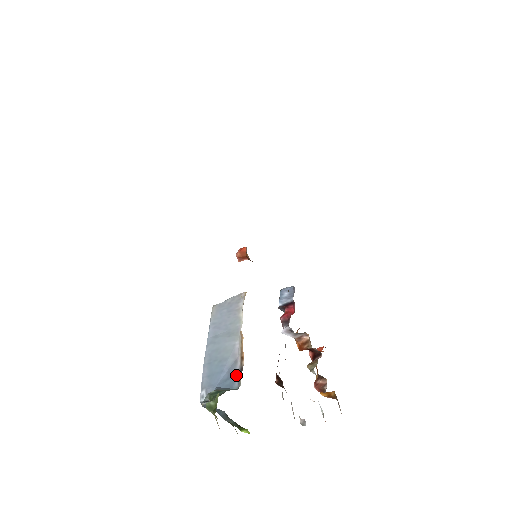
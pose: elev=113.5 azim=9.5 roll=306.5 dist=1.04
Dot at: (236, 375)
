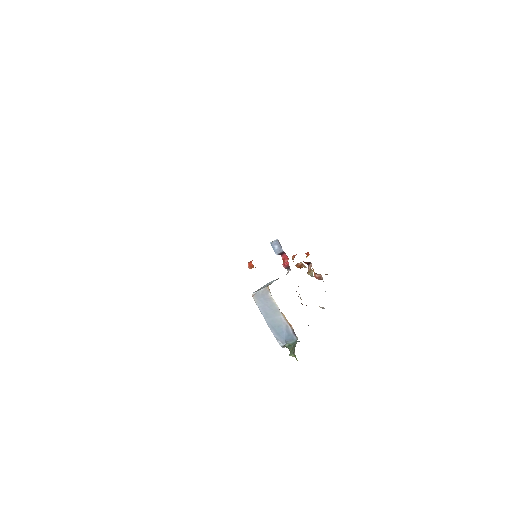
Dot at: (292, 334)
